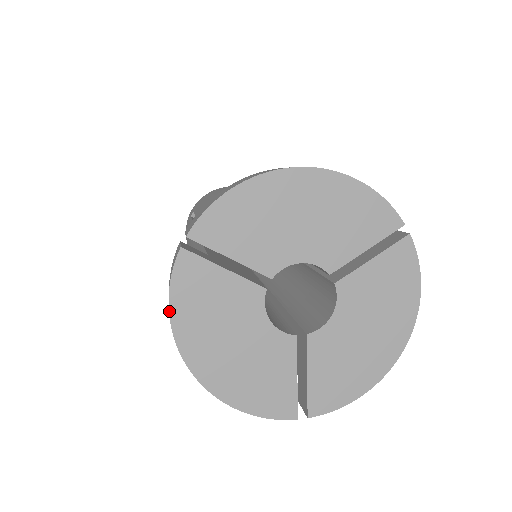
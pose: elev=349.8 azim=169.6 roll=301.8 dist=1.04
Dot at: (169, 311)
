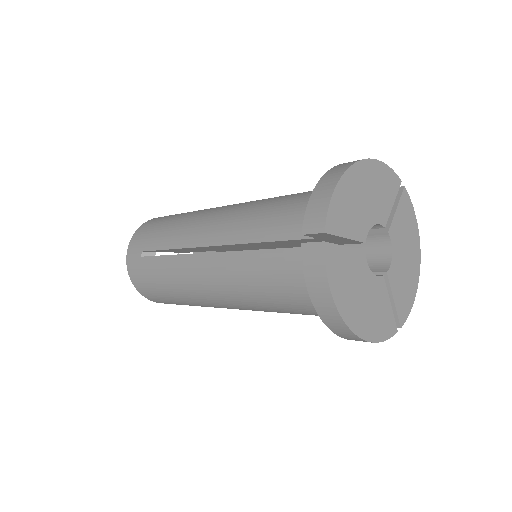
Dot at: (331, 291)
